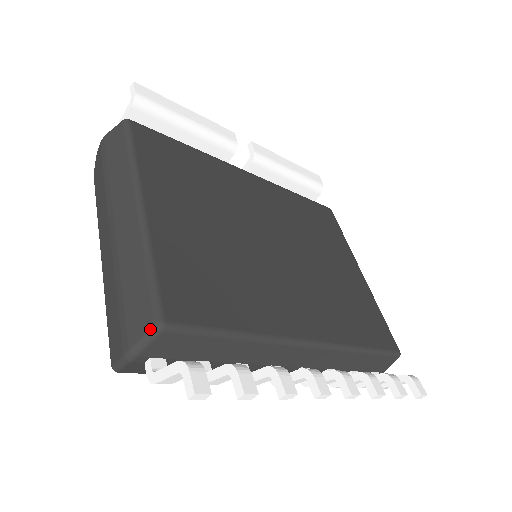
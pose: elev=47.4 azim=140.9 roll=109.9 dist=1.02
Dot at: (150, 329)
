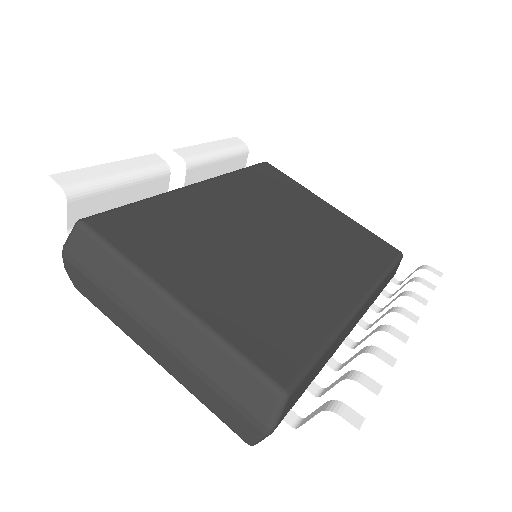
Dot at: (278, 403)
